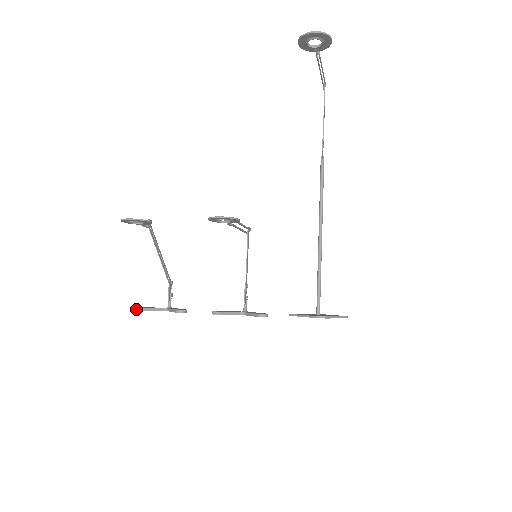
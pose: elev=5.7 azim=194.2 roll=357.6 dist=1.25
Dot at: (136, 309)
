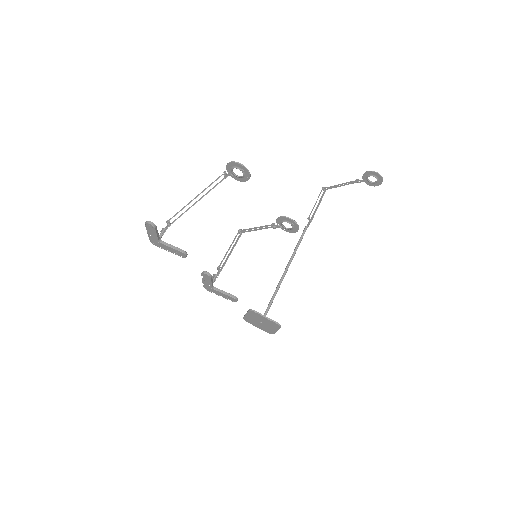
Dot at: (152, 223)
